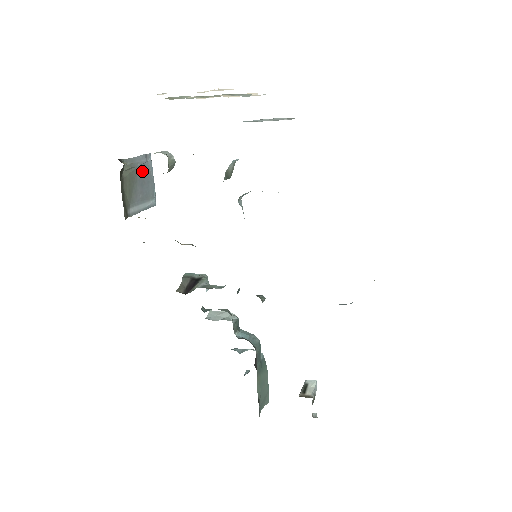
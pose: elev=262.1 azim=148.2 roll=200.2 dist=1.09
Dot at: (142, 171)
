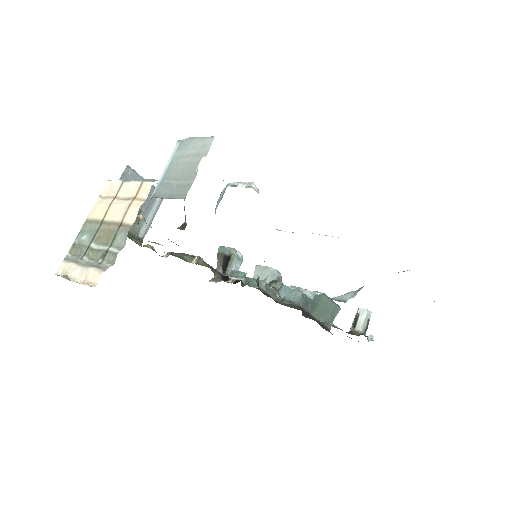
Dot at: occluded
